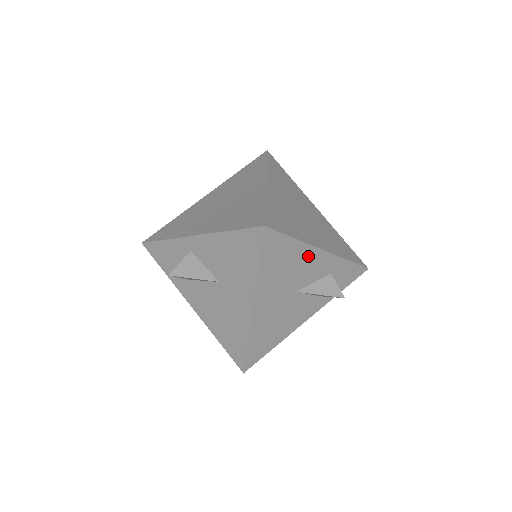
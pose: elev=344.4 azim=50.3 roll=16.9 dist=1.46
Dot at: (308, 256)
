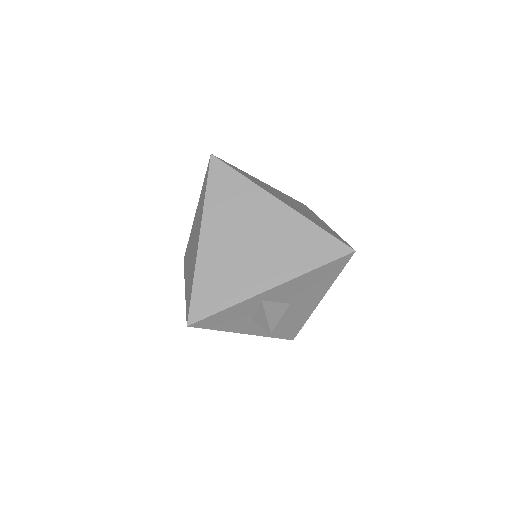
Dot at: occluded
